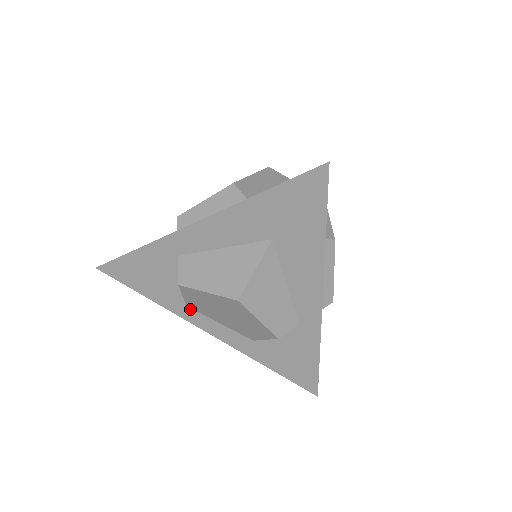
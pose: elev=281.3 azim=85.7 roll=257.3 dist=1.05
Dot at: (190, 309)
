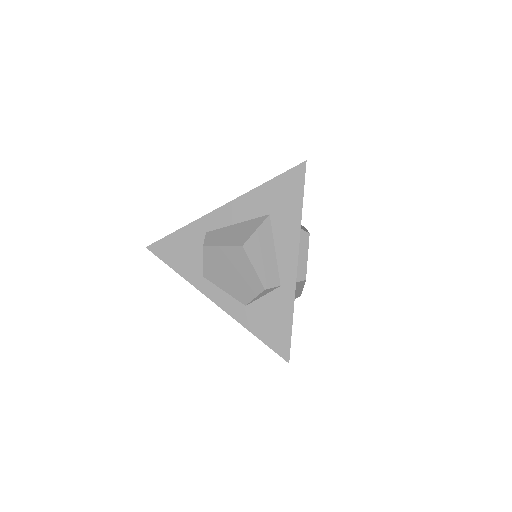
Dot at: (204, 279)
